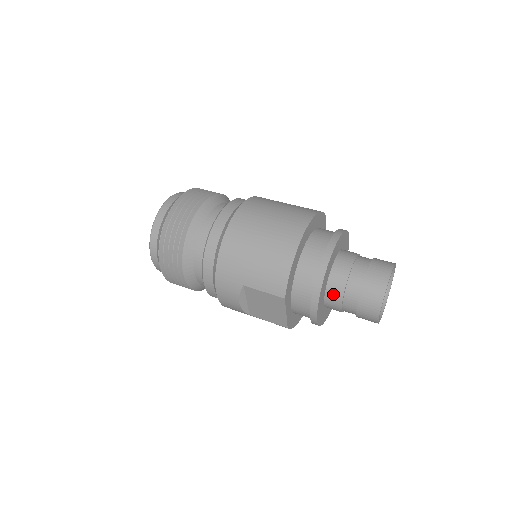
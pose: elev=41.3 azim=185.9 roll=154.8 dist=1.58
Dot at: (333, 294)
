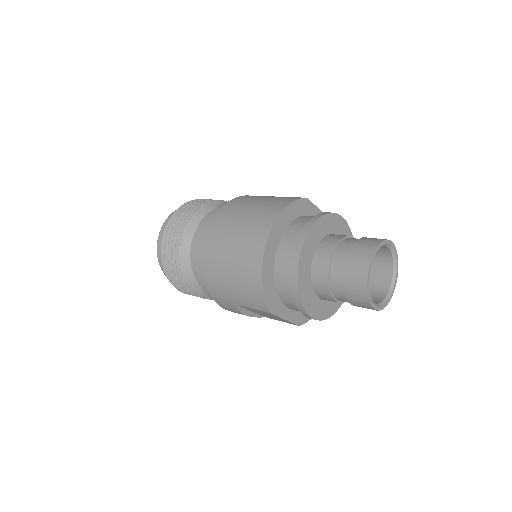
Dot at: (322, 293)
